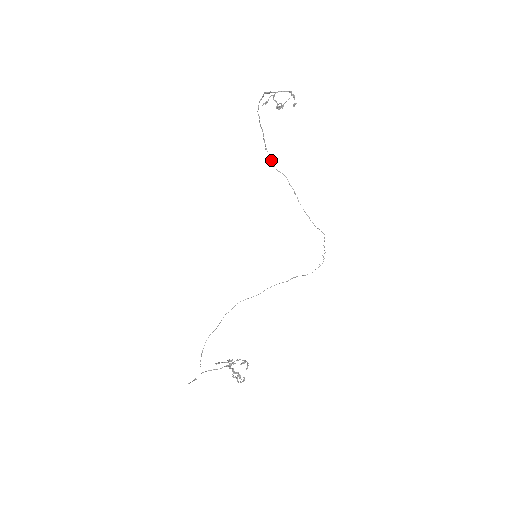
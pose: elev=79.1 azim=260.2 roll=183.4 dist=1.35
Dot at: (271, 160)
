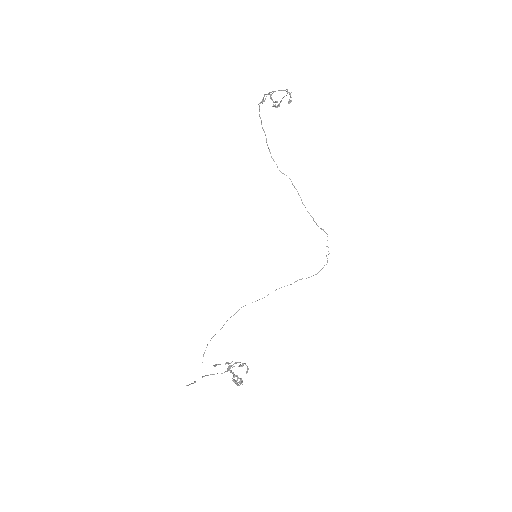
Dot at: occluded
